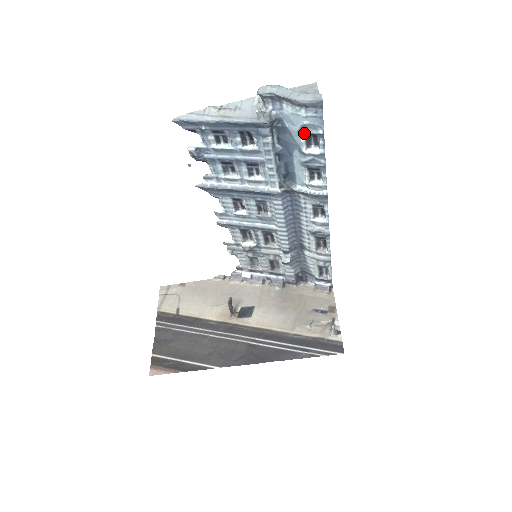
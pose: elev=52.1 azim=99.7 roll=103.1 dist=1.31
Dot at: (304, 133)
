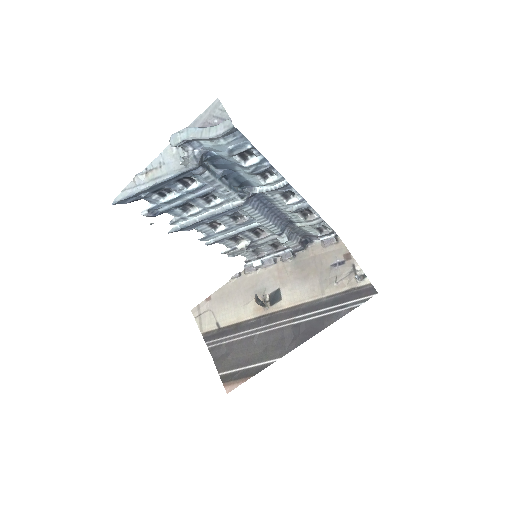
Dot at: (235, 155)
